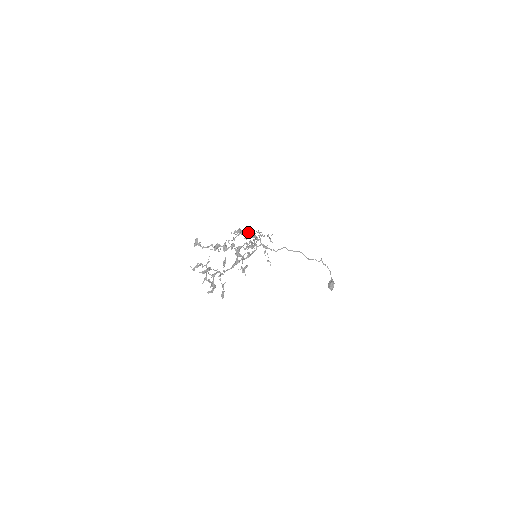
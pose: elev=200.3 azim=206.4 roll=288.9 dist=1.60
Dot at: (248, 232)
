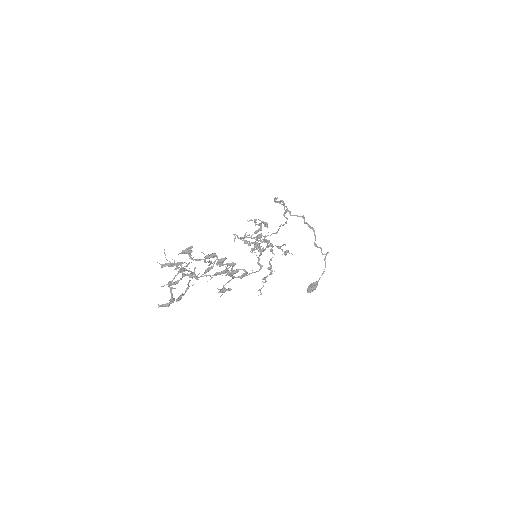
Dot at: occluded
